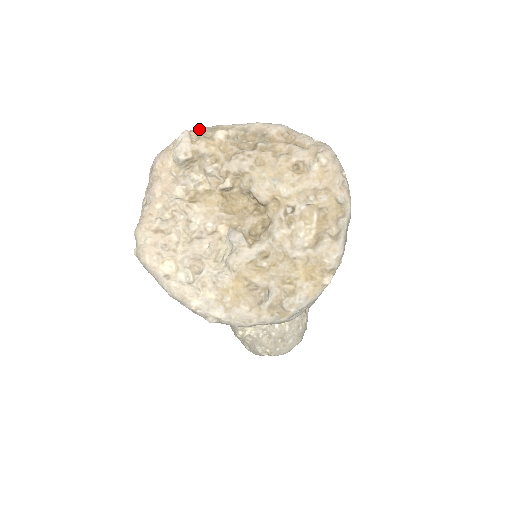
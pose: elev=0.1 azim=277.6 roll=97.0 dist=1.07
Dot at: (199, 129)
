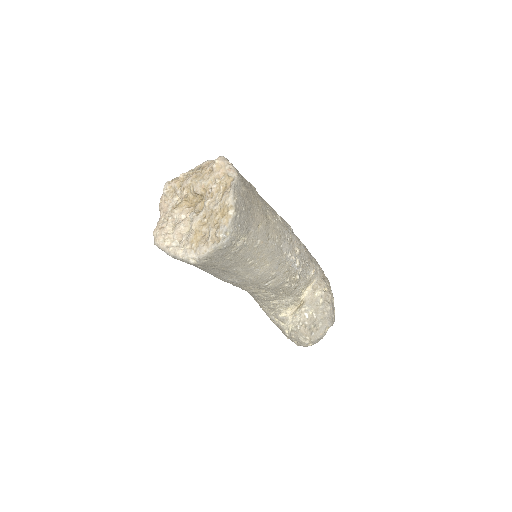
Dot at: (174, 179)
